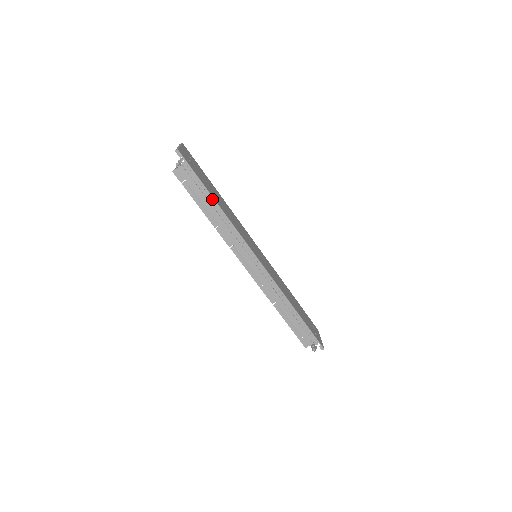
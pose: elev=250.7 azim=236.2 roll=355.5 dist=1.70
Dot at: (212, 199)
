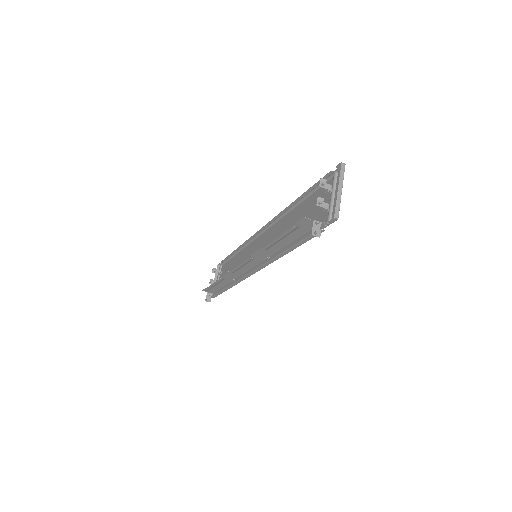
Dot at: occluded
